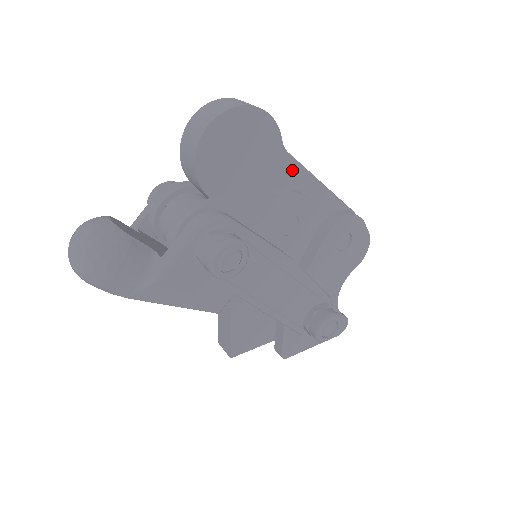
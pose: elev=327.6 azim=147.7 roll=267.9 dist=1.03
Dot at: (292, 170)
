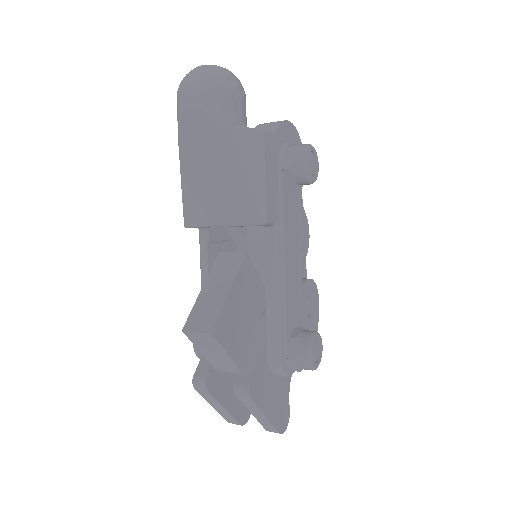
Dot at: occluded
